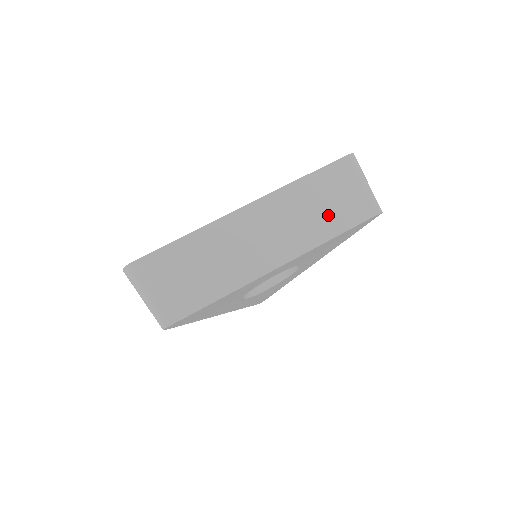
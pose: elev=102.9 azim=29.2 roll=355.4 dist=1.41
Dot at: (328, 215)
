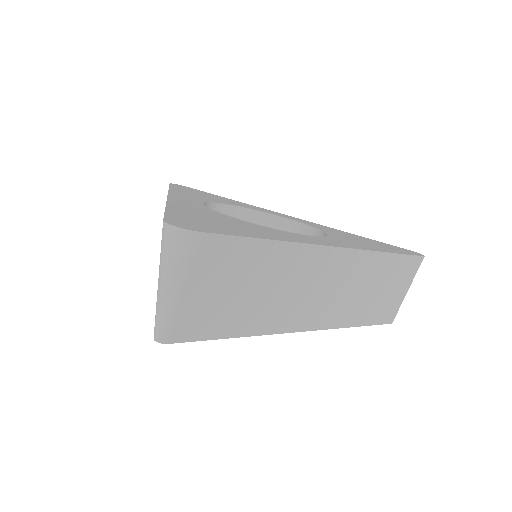
Dot at: (371, 303)
